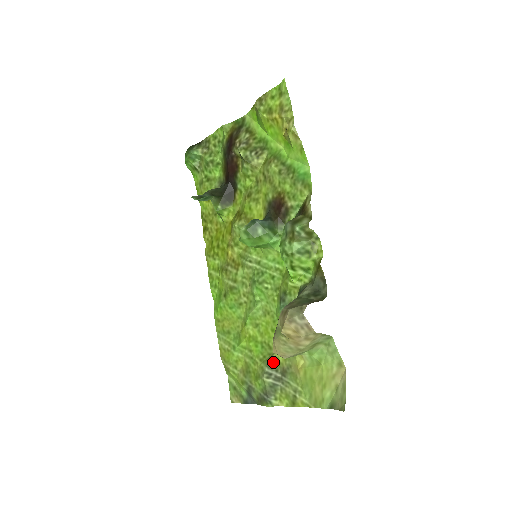
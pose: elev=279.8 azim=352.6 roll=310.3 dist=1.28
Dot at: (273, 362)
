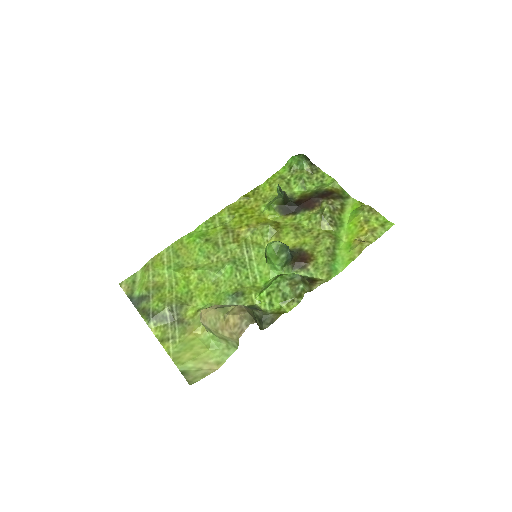
Dot at: (182, 308)
